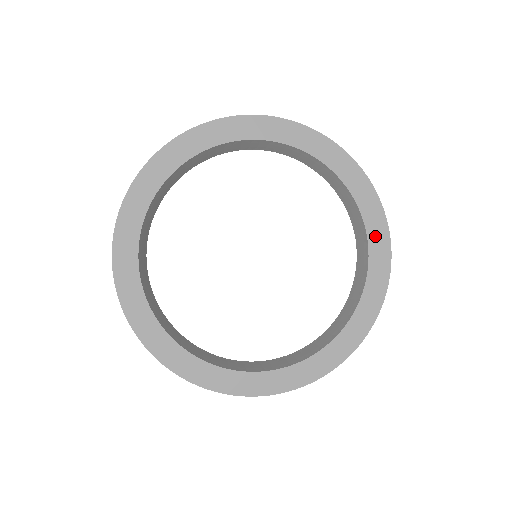
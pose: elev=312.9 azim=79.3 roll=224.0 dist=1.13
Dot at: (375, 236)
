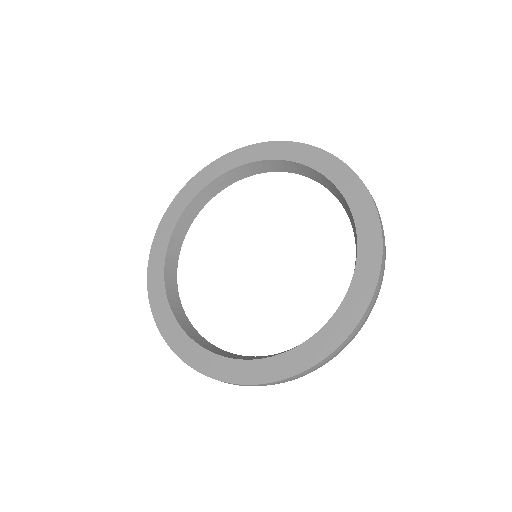
Dot at: (354, 298)
